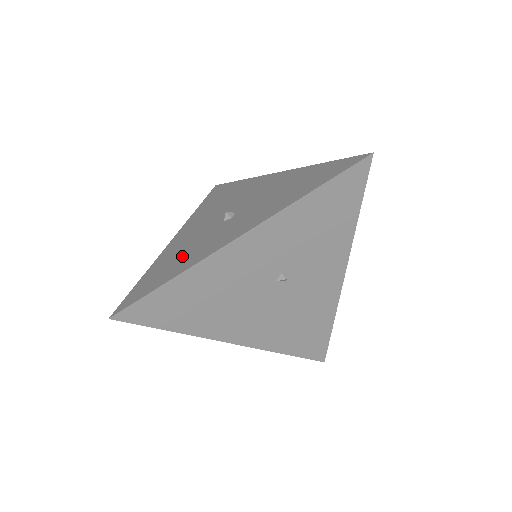
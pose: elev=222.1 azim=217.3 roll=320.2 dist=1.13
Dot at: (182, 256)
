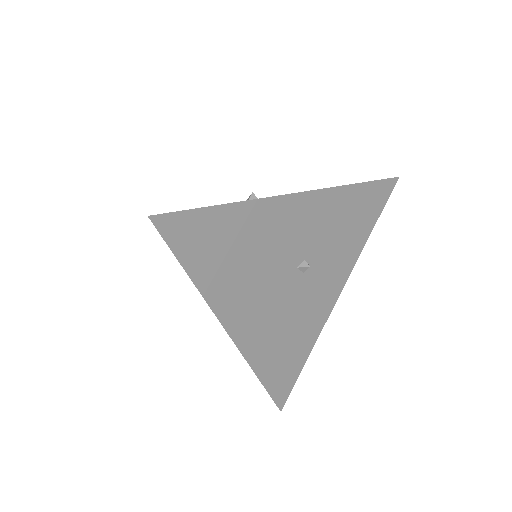
Dot at: occluded
